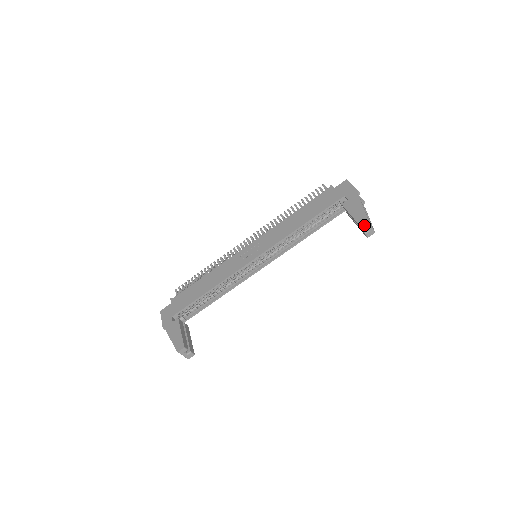
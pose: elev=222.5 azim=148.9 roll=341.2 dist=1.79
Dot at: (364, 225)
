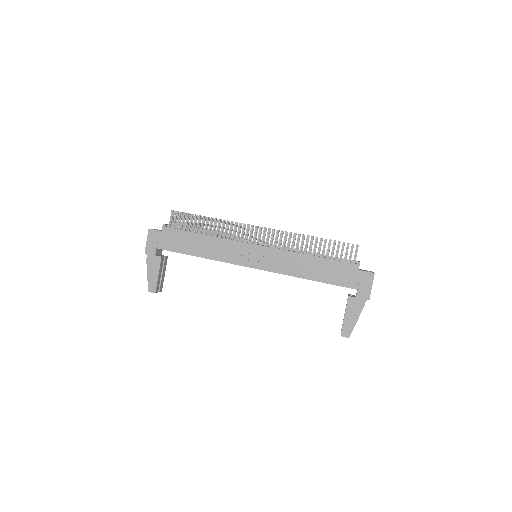
Dot at: (344, 336)
